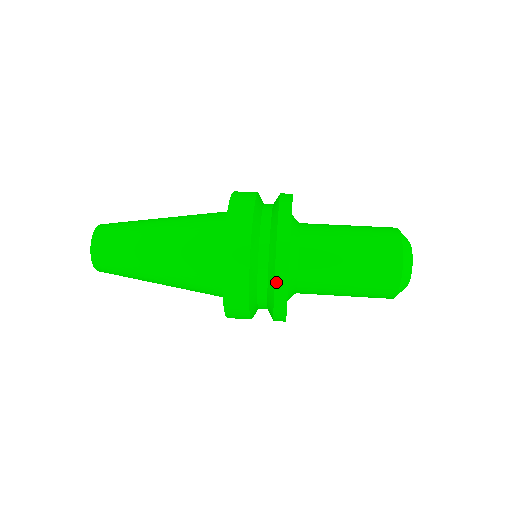
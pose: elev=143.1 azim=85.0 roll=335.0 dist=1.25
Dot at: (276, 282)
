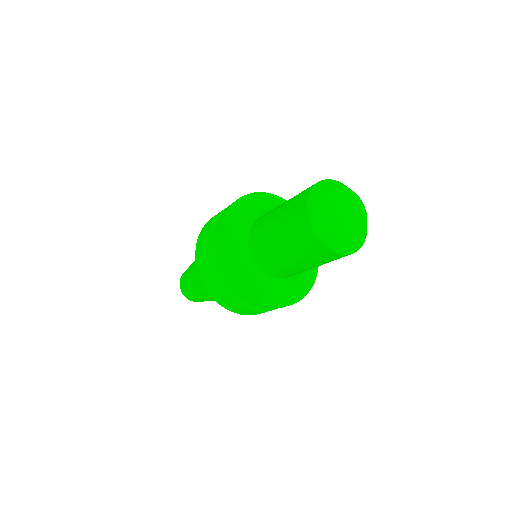
Dot at: occluded
